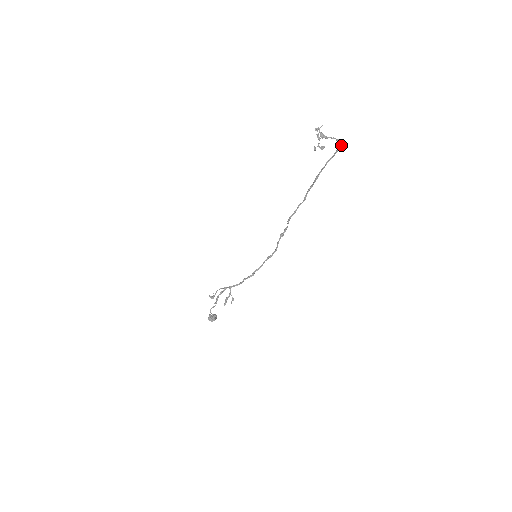
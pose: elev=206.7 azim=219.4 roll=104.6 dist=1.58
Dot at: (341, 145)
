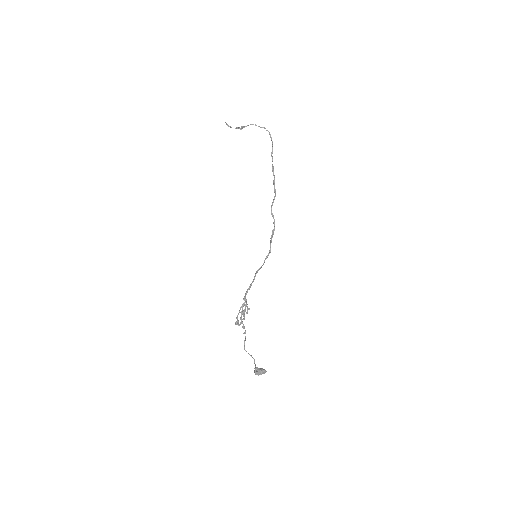
Dot at: (269, 133)
